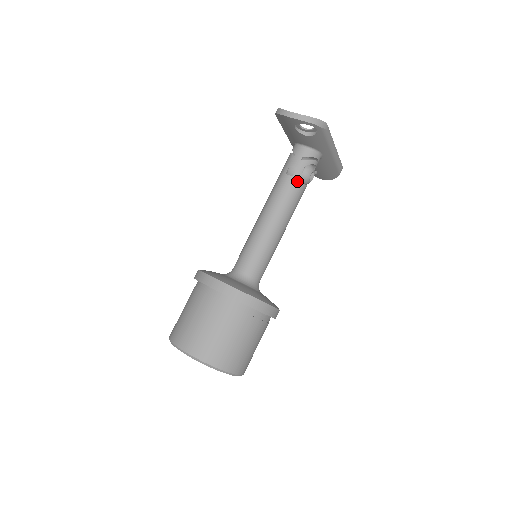
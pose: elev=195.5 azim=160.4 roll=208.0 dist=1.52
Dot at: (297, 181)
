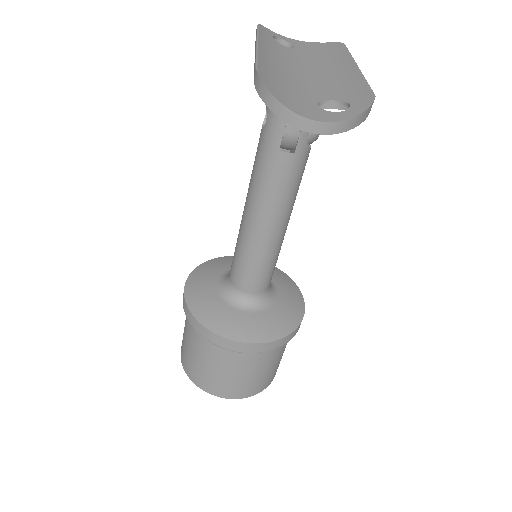
Dot at: (302, 156)
